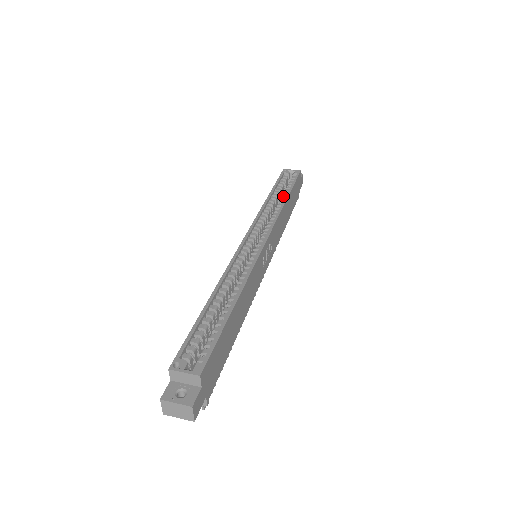
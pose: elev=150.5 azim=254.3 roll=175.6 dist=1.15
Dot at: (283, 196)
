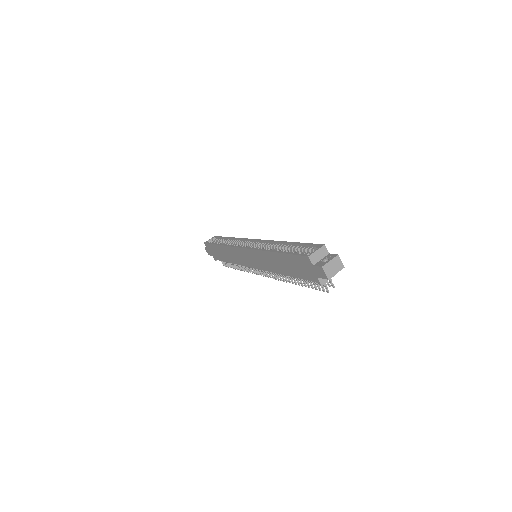
Dot at: (226, 241)
